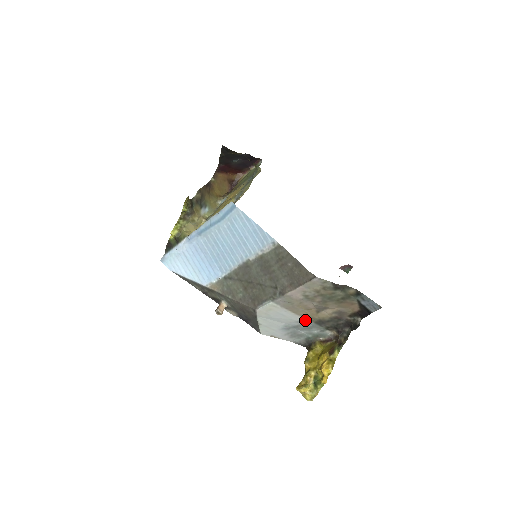
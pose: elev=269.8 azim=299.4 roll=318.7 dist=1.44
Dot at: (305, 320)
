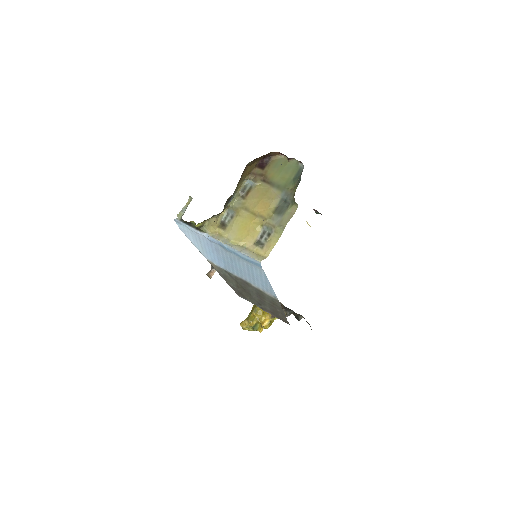
Dot at: occluded
